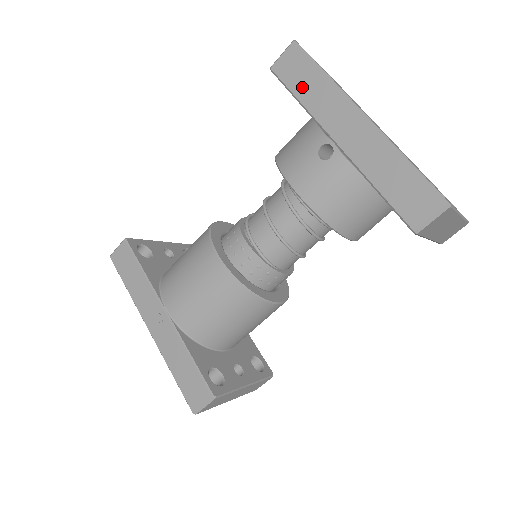
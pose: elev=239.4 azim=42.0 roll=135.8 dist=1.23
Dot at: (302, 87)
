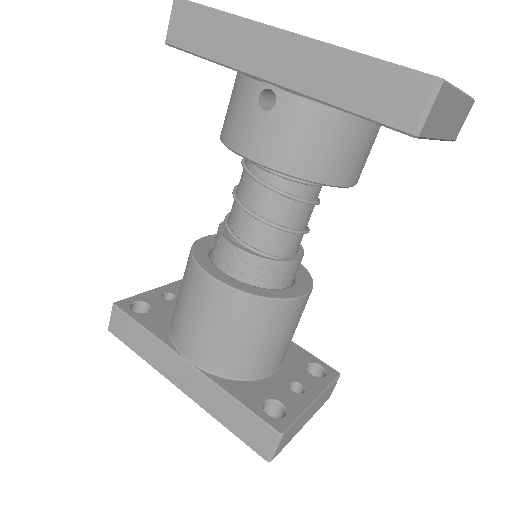
Dot at: (207, 43)
